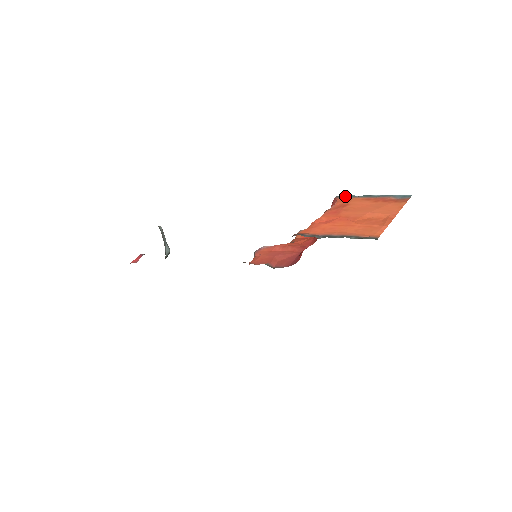
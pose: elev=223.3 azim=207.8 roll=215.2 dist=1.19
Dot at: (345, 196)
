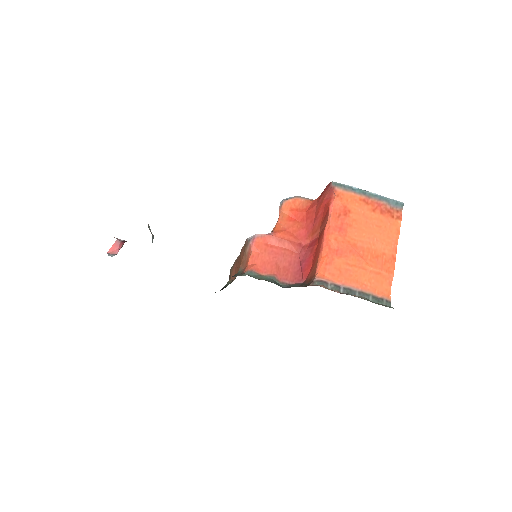
Dot at: (342, 186)
